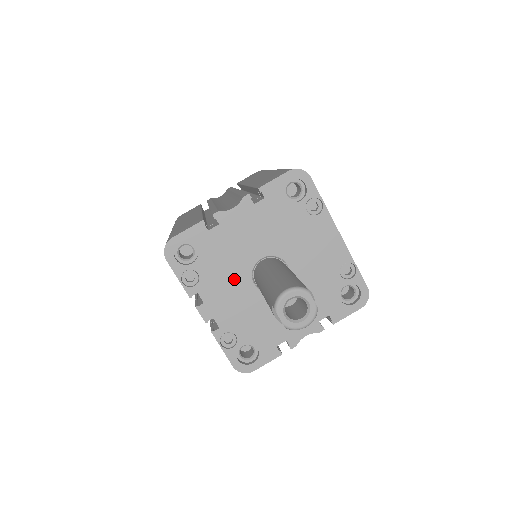
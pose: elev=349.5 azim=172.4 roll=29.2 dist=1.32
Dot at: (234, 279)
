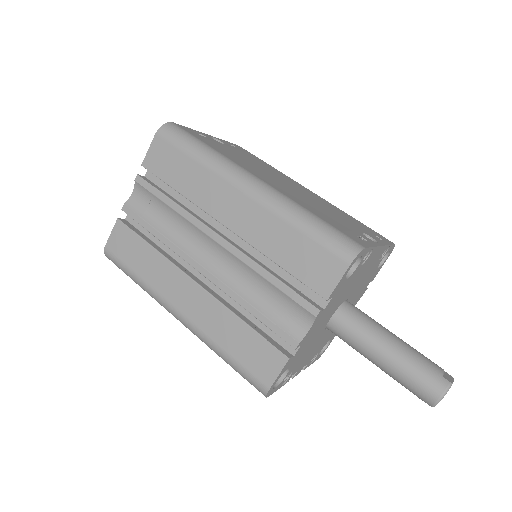
Dot at: (314, 344)
